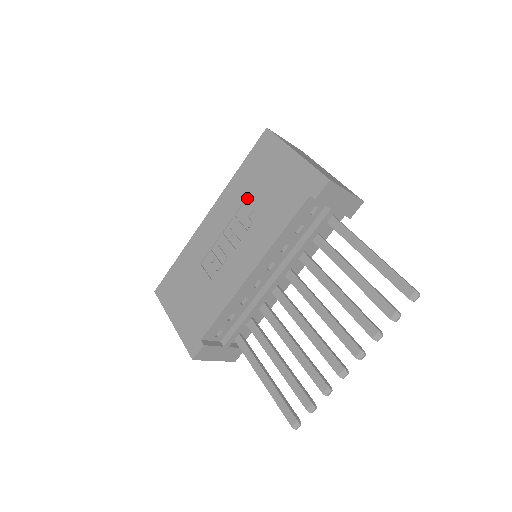
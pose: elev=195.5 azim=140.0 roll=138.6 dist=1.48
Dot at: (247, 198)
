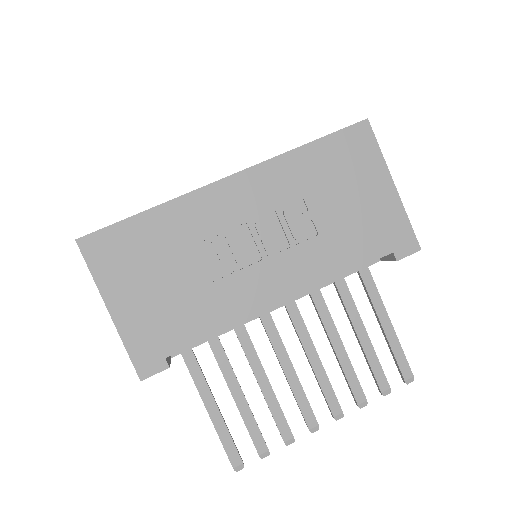
Dot at: (307, 198)
